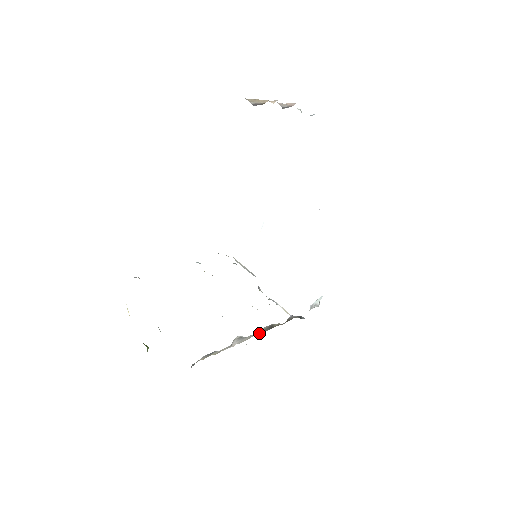
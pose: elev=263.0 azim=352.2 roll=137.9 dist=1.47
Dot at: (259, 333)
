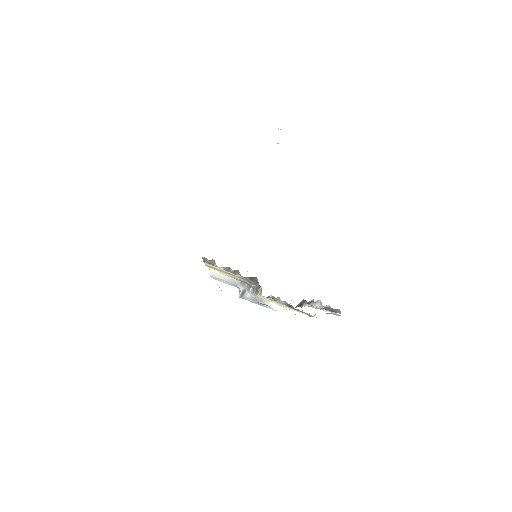
Dot at: occluded
